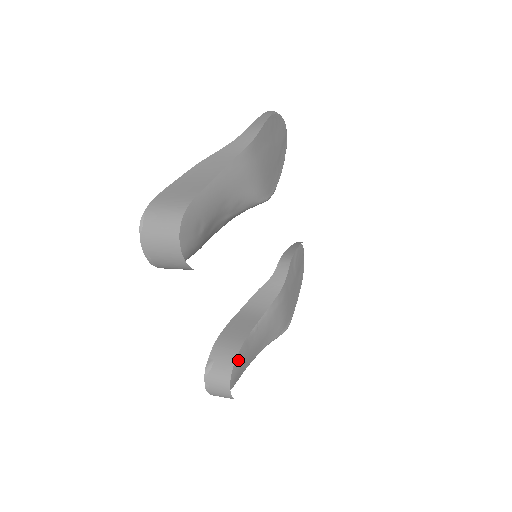
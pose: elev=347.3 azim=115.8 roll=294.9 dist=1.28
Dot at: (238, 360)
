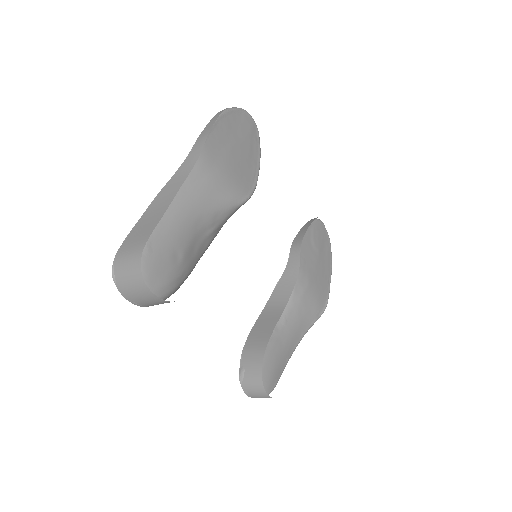
Dot at: (271, 359)
